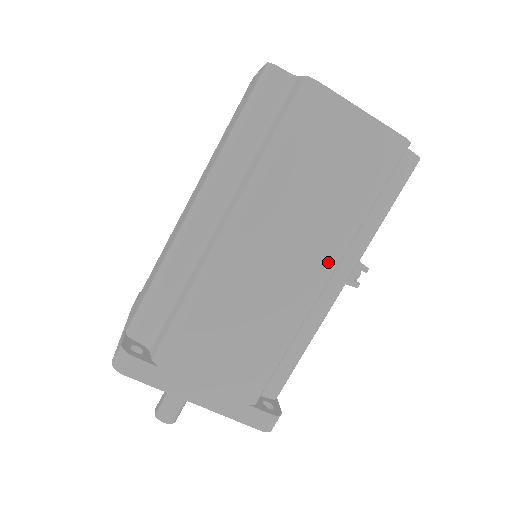
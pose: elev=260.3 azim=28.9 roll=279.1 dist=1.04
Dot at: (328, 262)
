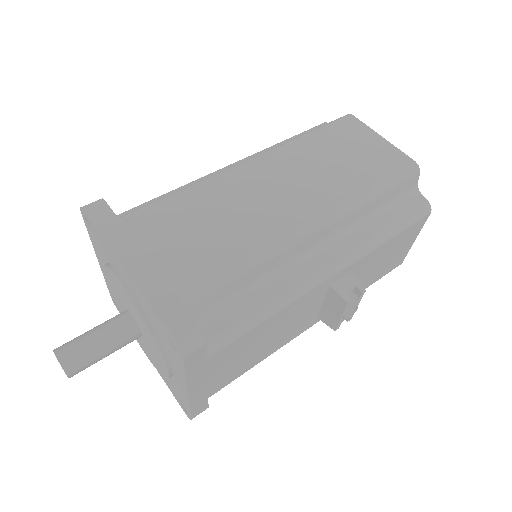
Dot at: (323, 209)
